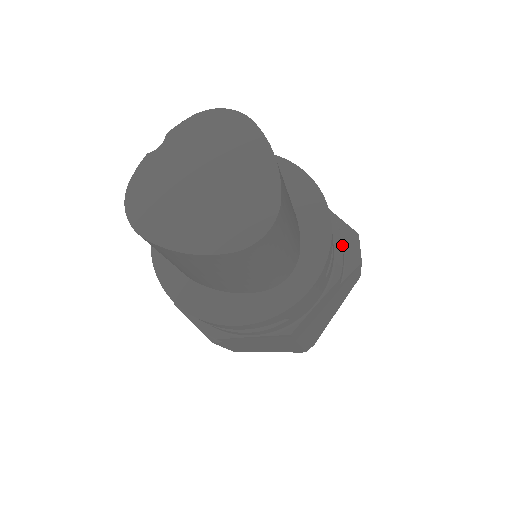
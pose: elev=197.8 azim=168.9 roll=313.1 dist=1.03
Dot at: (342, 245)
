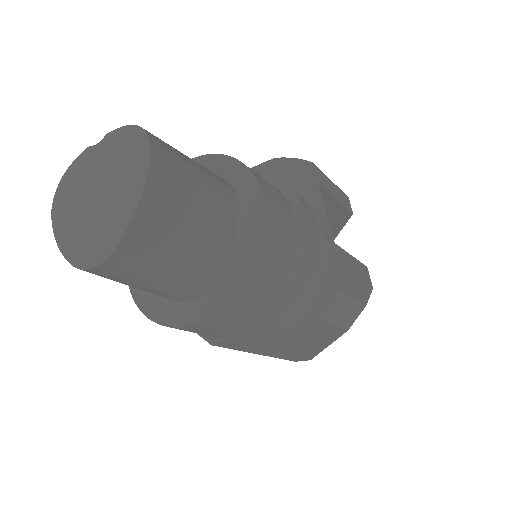
Dot at: (296, 295)
